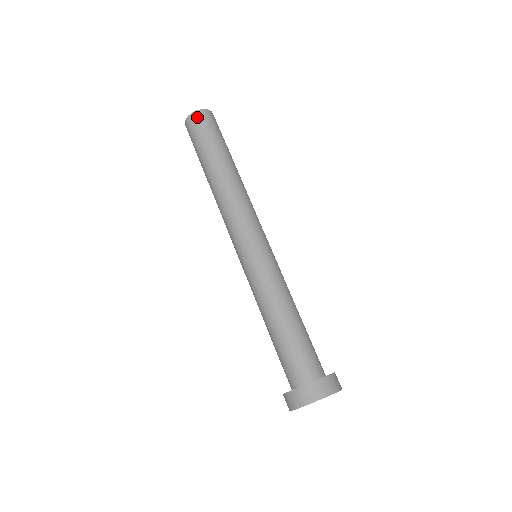
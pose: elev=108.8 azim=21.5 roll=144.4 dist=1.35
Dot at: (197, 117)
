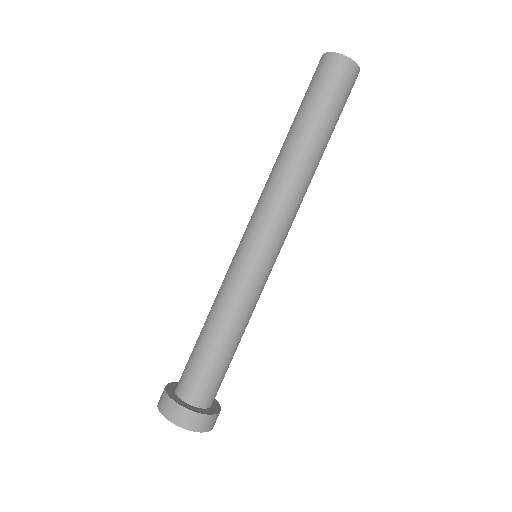
Dot at: (341, 65)
